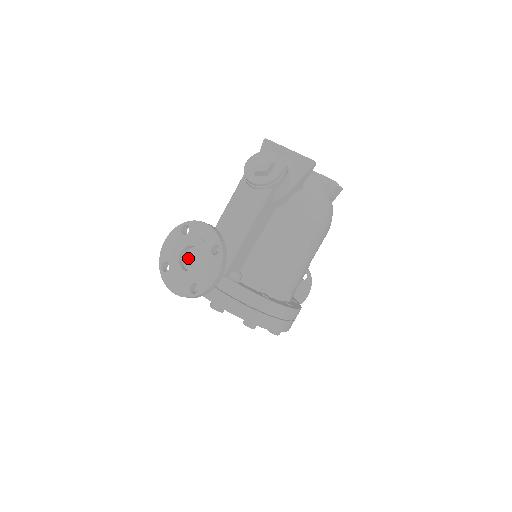
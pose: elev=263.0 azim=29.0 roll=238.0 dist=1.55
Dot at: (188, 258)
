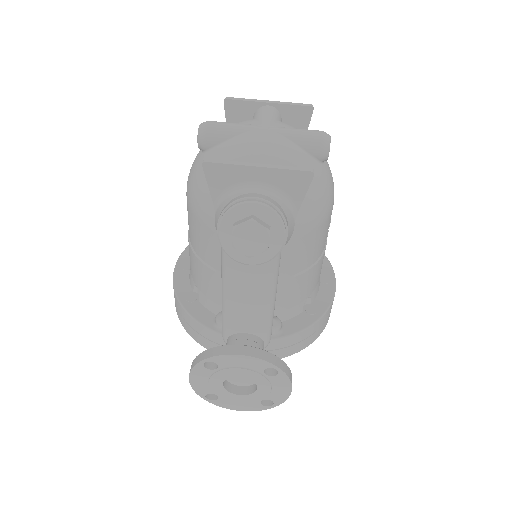
Dot at: (232, 378)
